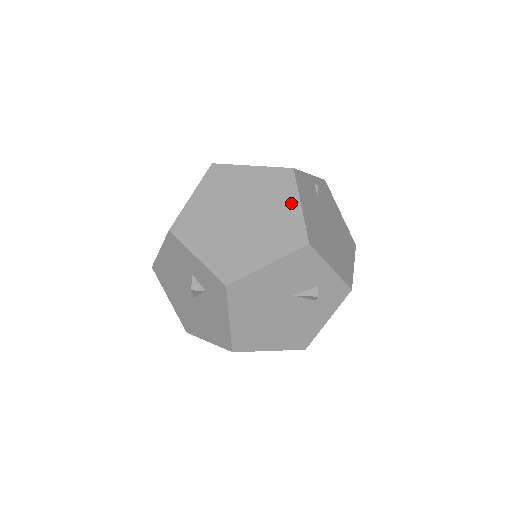
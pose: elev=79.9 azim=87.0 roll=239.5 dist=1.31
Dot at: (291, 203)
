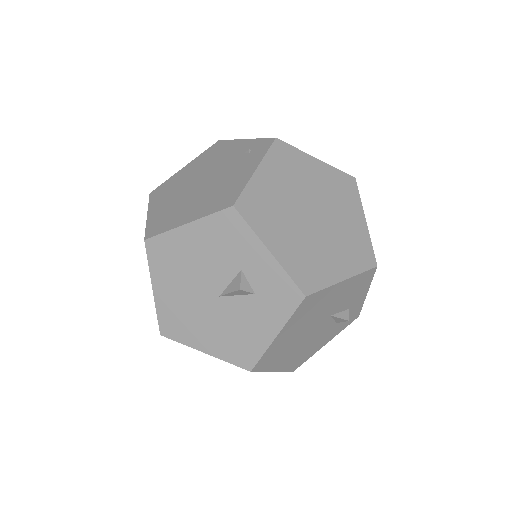
Dot at: (358, 216)
